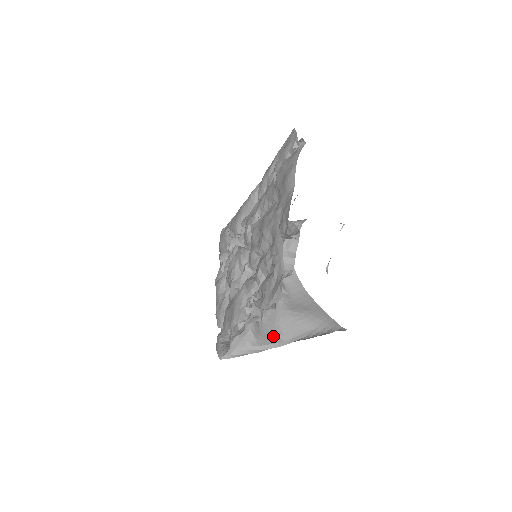
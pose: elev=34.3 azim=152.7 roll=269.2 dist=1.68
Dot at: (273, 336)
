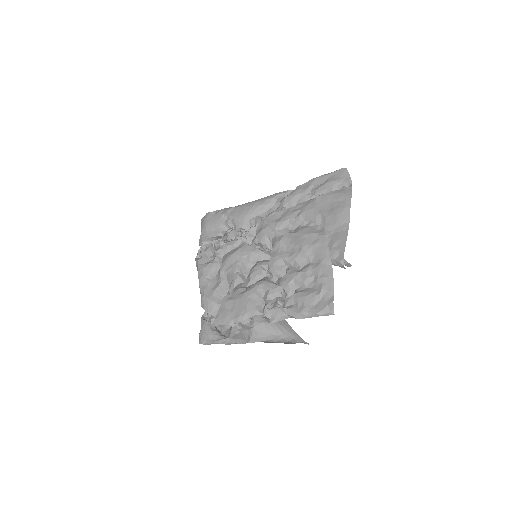
Dot at: (243, 332)
